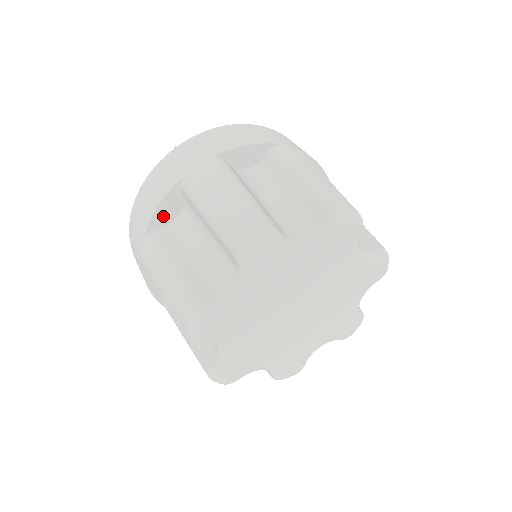
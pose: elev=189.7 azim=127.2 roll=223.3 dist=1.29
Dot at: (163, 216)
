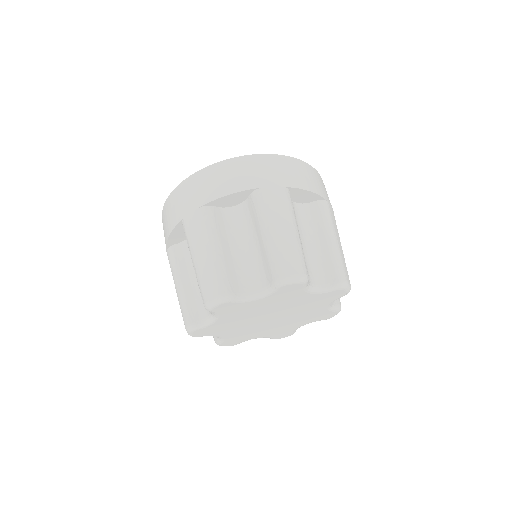
Dot at: (176, 239)
